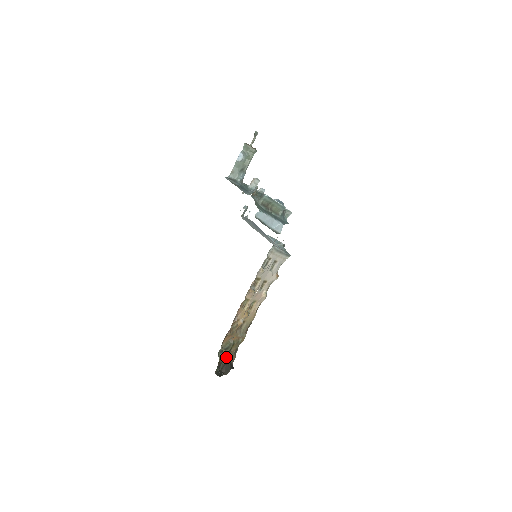
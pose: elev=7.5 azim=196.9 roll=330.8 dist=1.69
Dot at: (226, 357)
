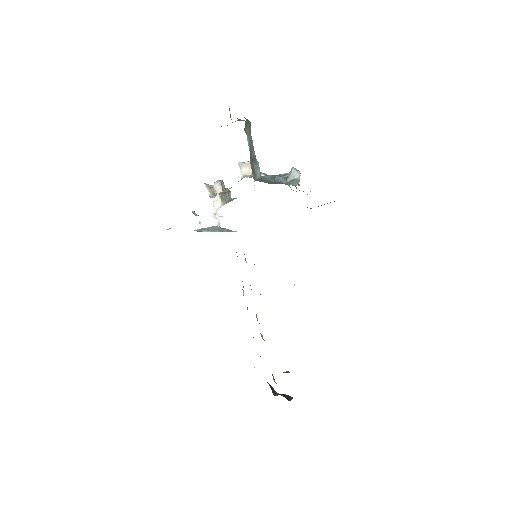
Dot at: occluded
